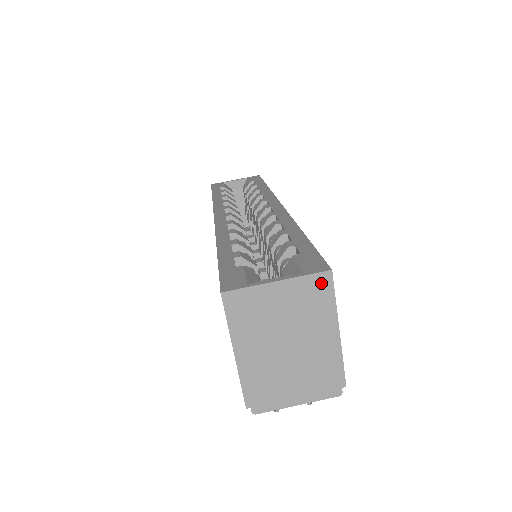
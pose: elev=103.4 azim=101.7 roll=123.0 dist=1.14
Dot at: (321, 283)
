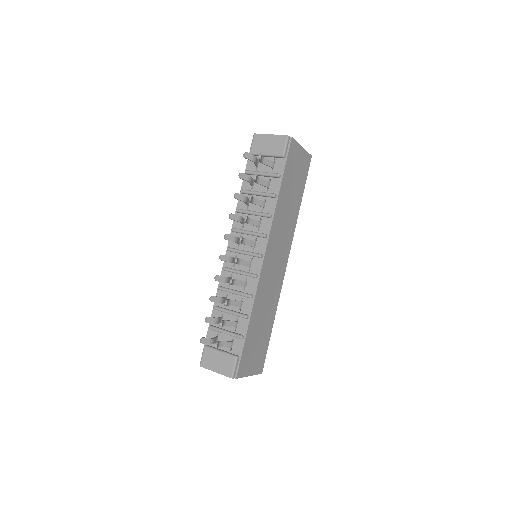
Dot at: occluded
